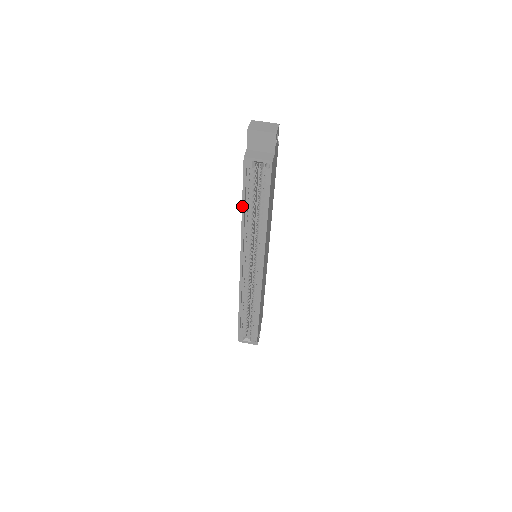
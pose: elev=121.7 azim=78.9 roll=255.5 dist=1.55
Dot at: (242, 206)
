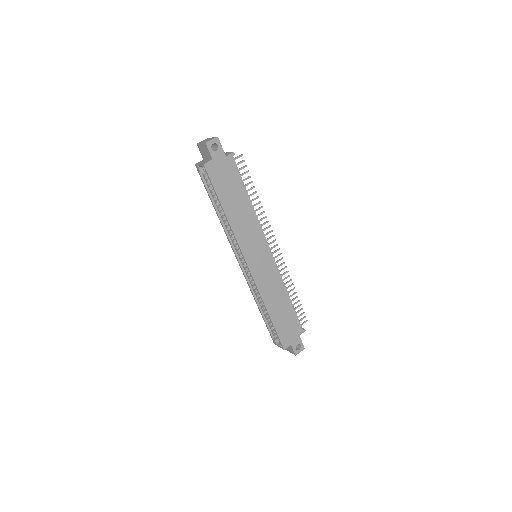
Dot at: (213, 205)
